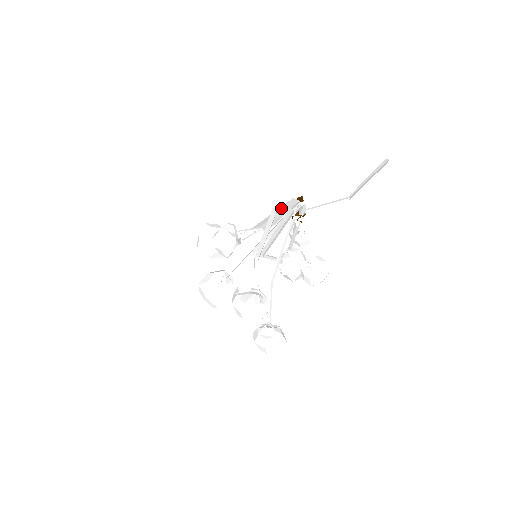
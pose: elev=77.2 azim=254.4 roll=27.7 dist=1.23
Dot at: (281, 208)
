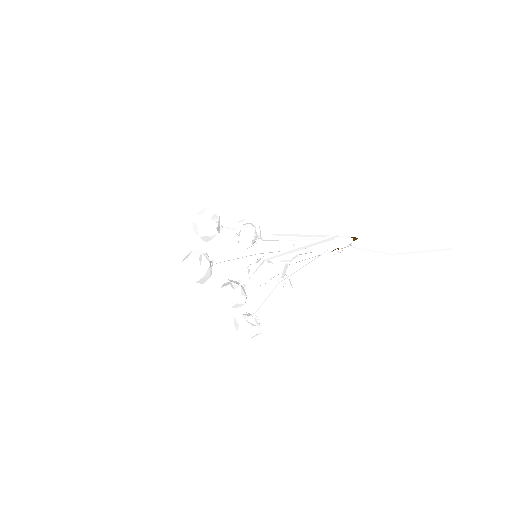
Dot at: (325, 236)
